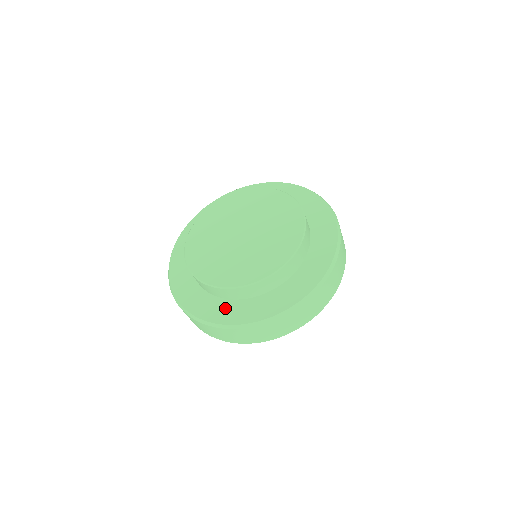
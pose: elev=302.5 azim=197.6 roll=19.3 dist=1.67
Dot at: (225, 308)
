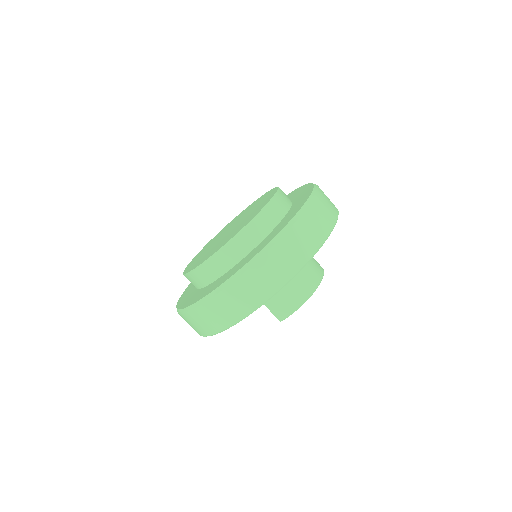
Dot at: (216, 283)
